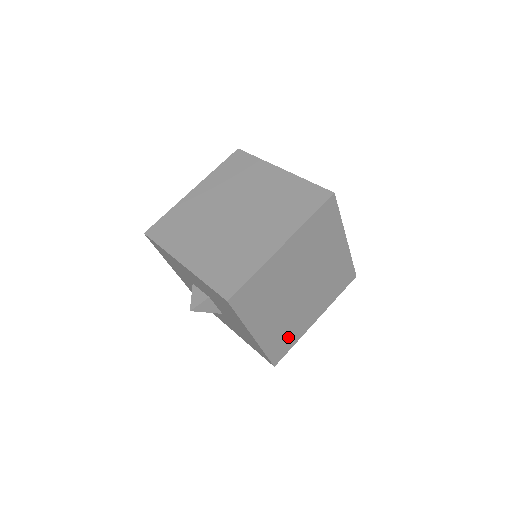
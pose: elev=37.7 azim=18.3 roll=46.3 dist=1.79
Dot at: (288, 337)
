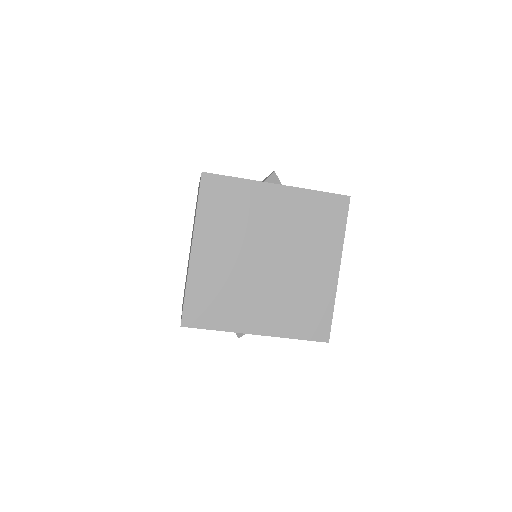
Dot at: (312, 308)
